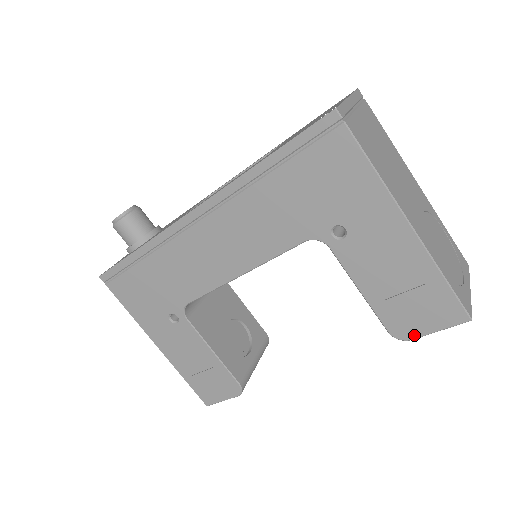
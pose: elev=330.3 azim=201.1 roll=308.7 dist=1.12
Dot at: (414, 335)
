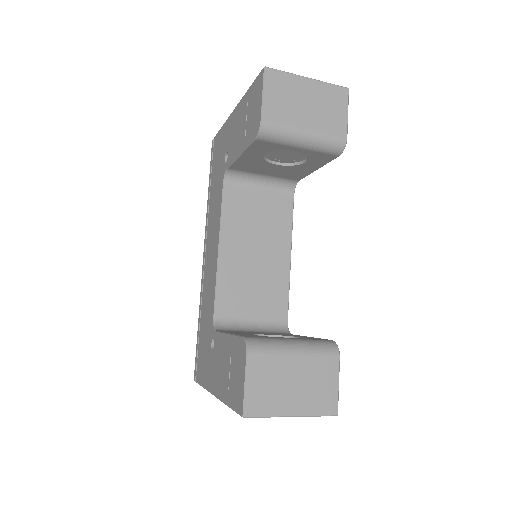
Dot at: (260, 116)
